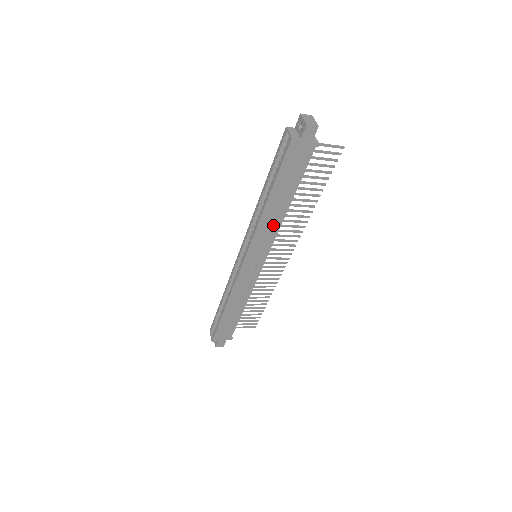
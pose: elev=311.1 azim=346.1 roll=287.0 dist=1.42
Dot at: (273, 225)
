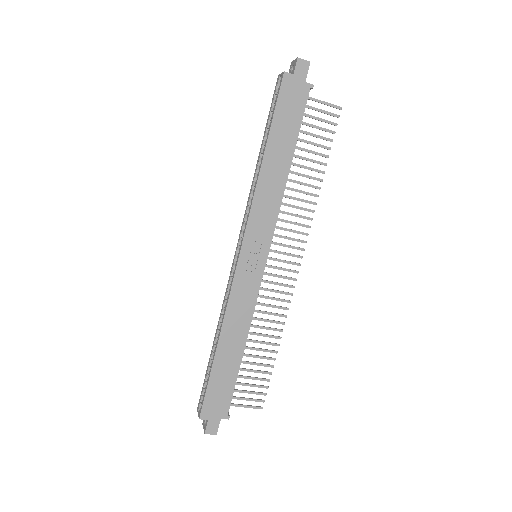
Dot at: (273, 196)
